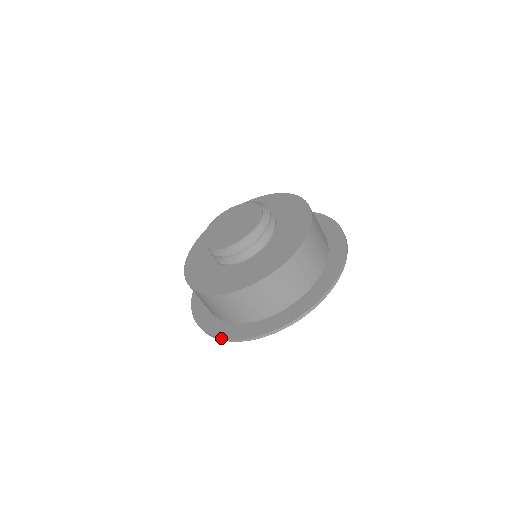
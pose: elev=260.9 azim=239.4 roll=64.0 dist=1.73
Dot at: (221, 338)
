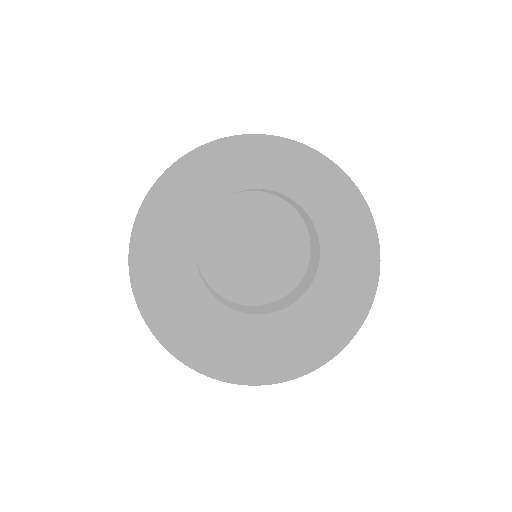
Dot at: (146, 324)
